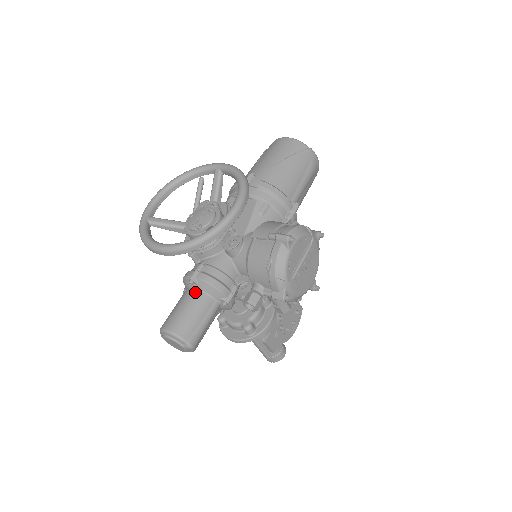
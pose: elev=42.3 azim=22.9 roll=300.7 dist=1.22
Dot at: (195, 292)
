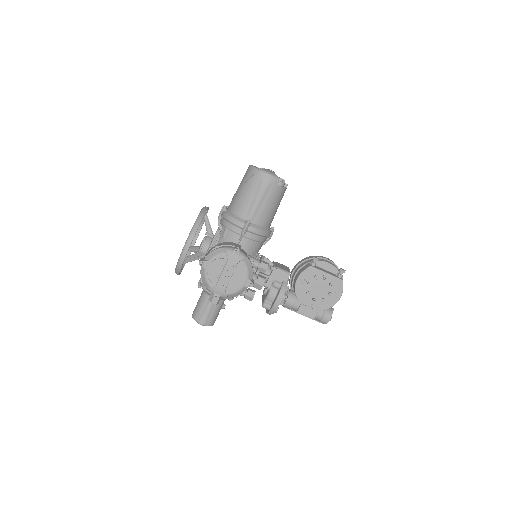
Dot at: (202, 292)
